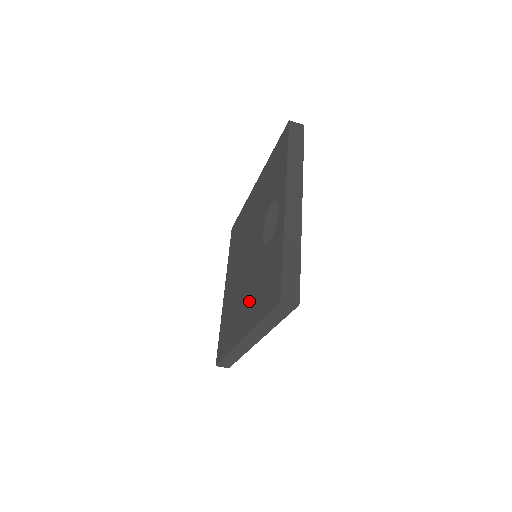
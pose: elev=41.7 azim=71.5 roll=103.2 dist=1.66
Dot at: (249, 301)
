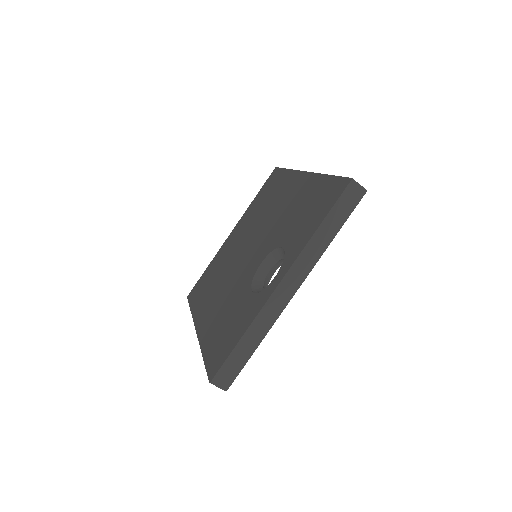
Dot at: (217, 309)
